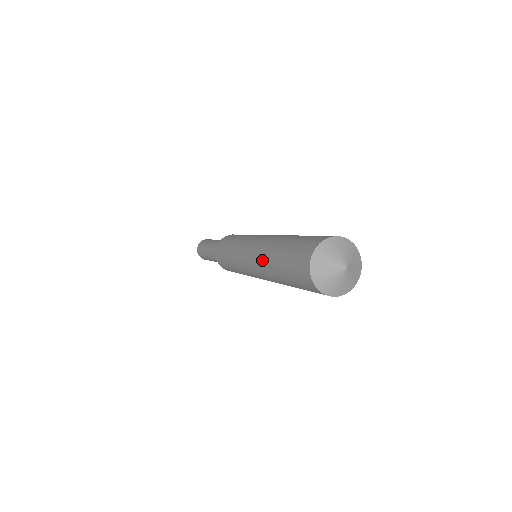
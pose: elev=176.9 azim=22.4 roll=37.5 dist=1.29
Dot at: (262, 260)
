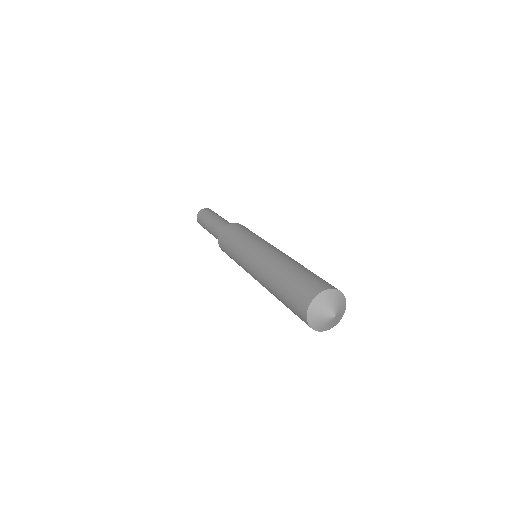
Dot at: (270, 266)
